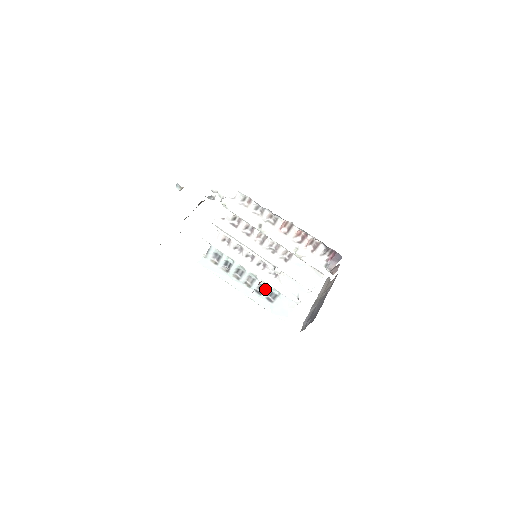
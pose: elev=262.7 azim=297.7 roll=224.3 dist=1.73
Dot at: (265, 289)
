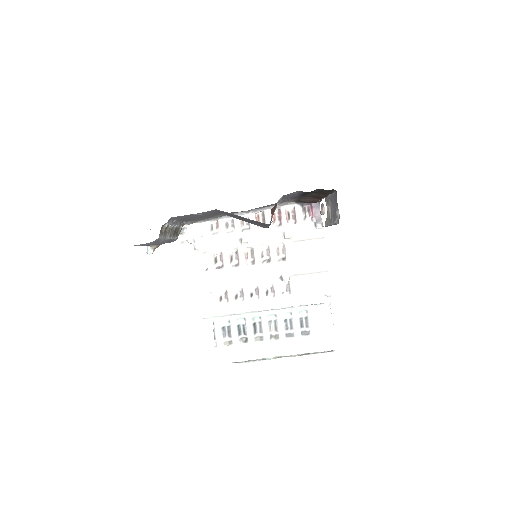
Dot at: (292, 322)
